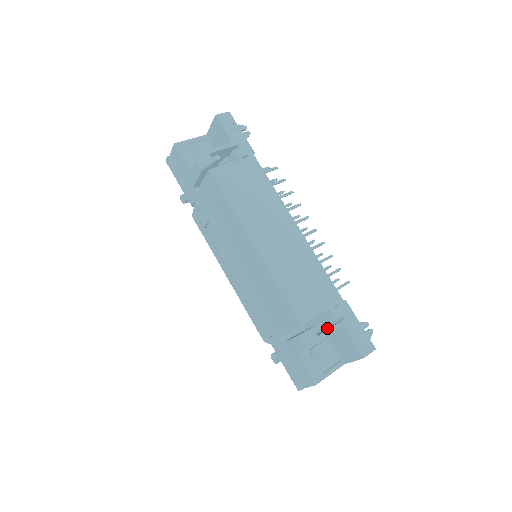
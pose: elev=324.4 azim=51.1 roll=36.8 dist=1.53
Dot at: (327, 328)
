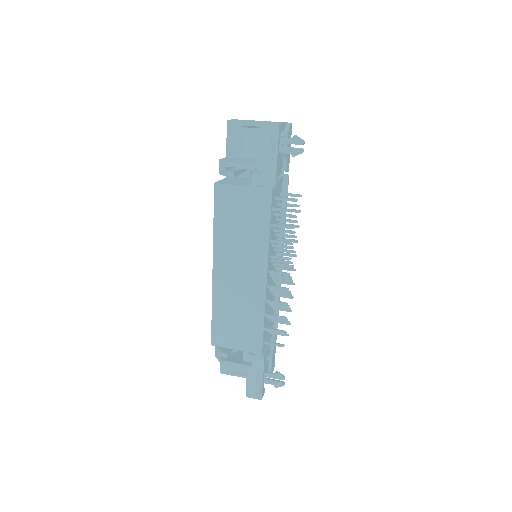
Dot at: occluded
